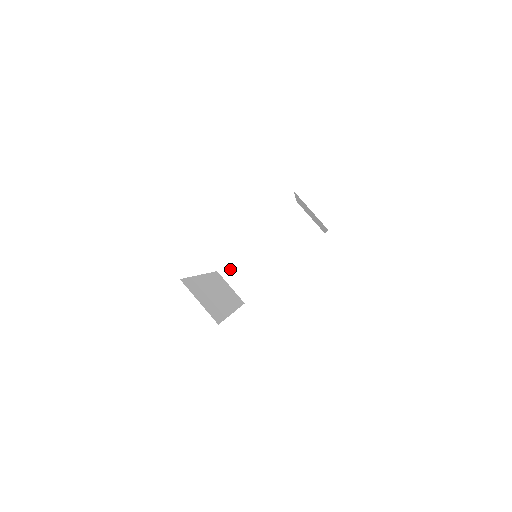
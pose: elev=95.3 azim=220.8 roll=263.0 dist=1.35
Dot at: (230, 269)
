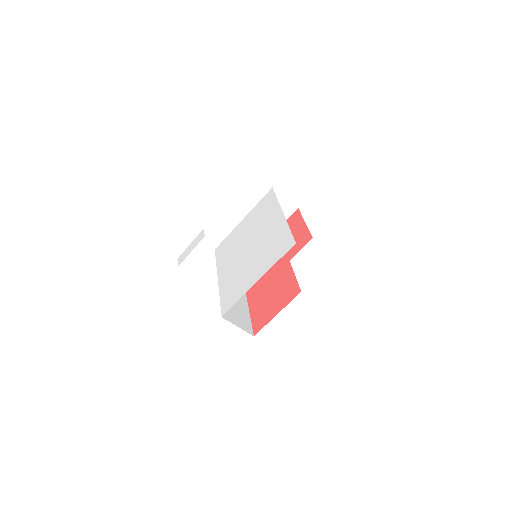
Dot at: occluded
